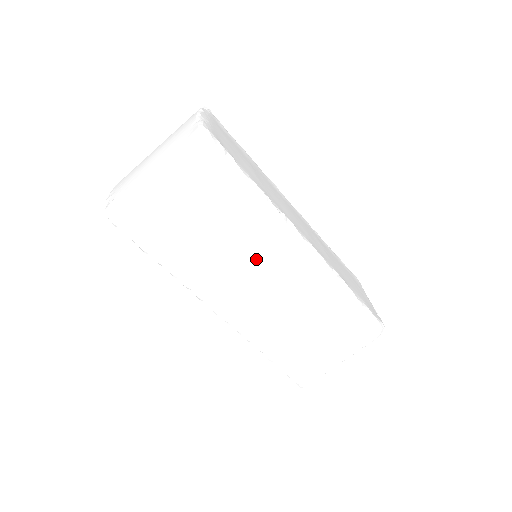
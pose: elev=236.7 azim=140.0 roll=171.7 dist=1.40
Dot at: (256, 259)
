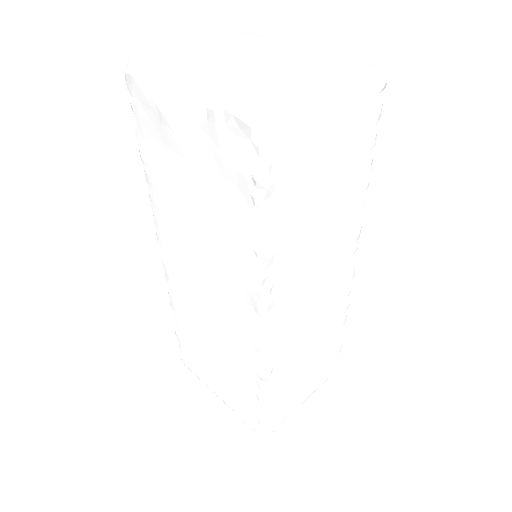
Dot at: (214, 274)
